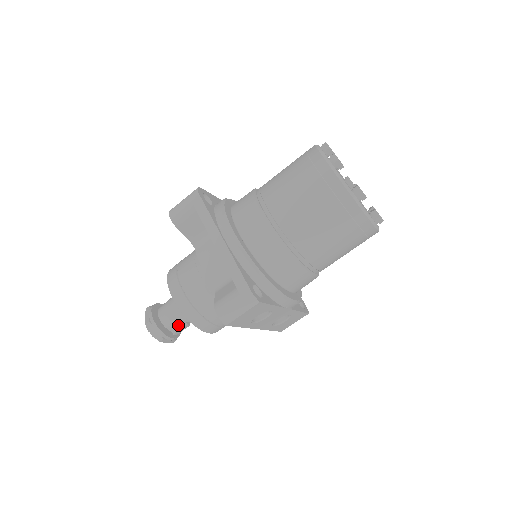
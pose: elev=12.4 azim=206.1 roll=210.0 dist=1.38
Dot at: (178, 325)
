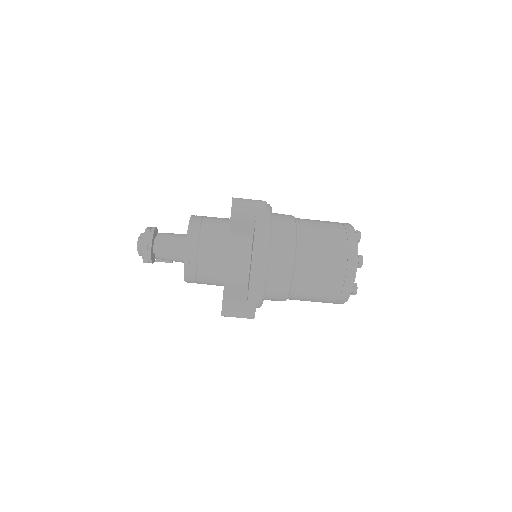
Dot at: (165, 259)
